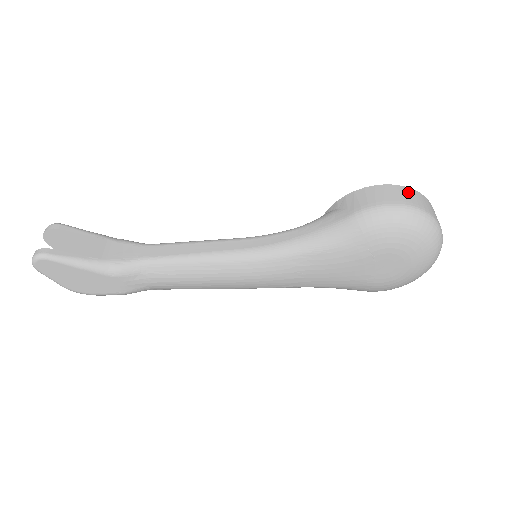
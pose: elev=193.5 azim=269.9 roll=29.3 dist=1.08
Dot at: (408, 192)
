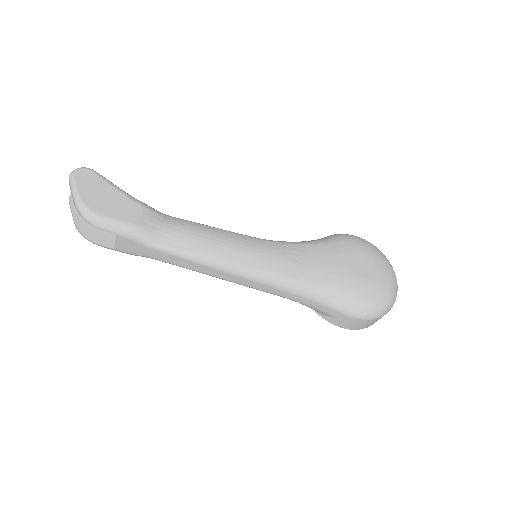
Dot at: occluded
